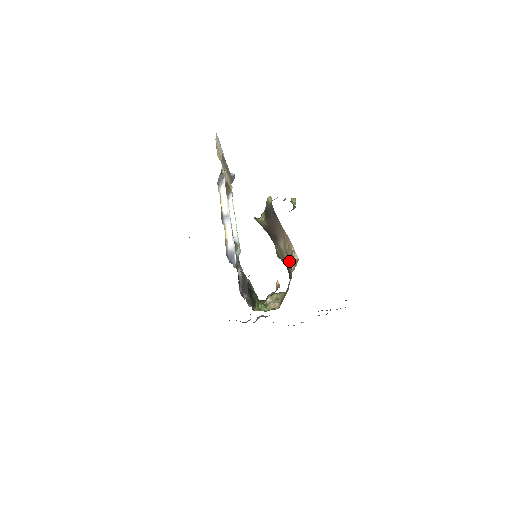
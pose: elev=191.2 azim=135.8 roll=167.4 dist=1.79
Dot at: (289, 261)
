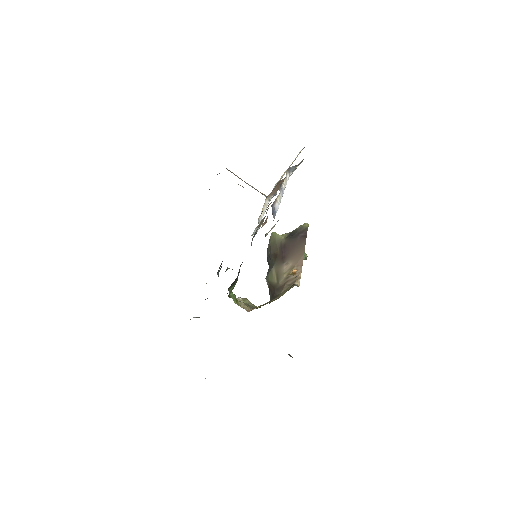
Dot at: (287, 283)
